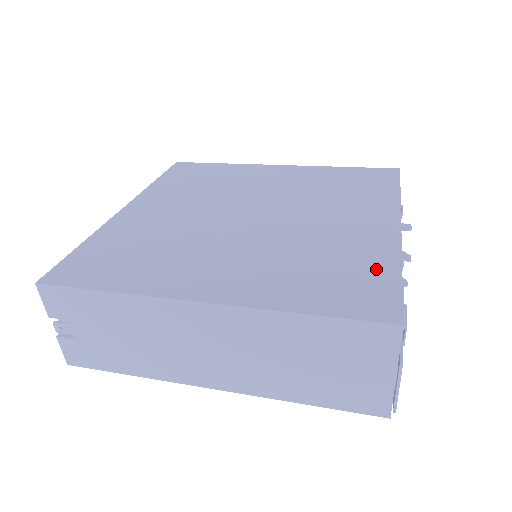
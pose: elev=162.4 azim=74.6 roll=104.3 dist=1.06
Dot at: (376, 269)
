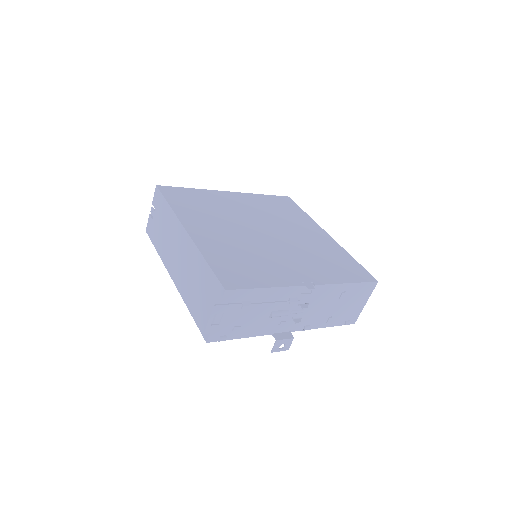
Dot at: (260, 279)
